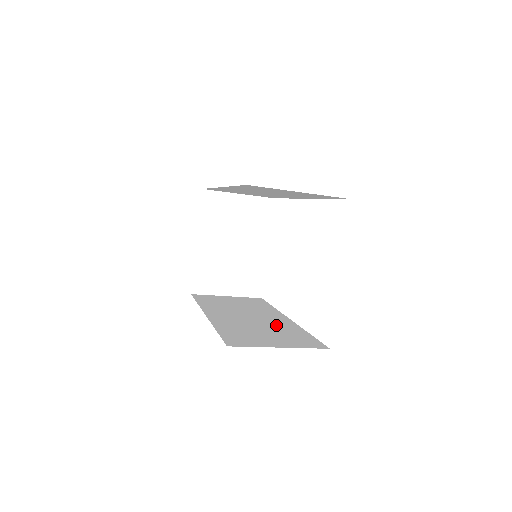
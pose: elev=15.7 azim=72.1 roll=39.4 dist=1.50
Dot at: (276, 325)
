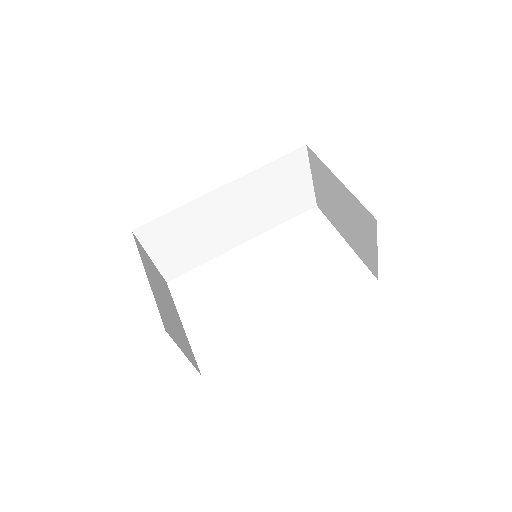
Dot at: occluded
